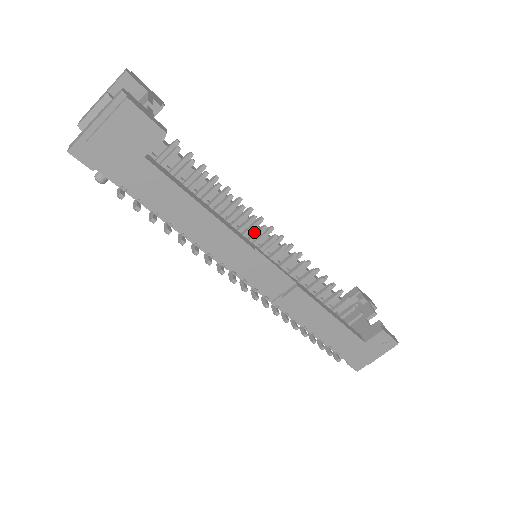
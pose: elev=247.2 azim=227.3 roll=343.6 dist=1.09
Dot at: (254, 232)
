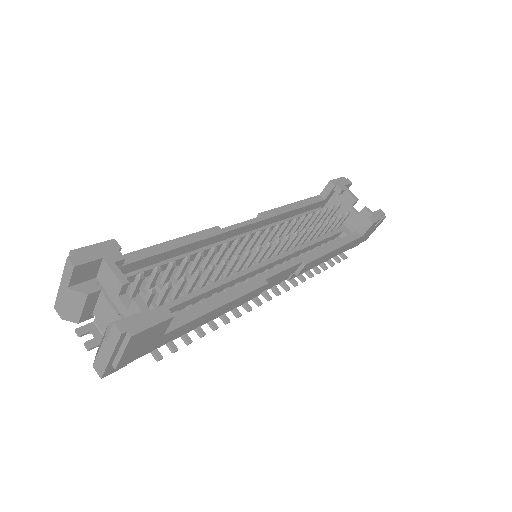
Dot at: (251, 255)
